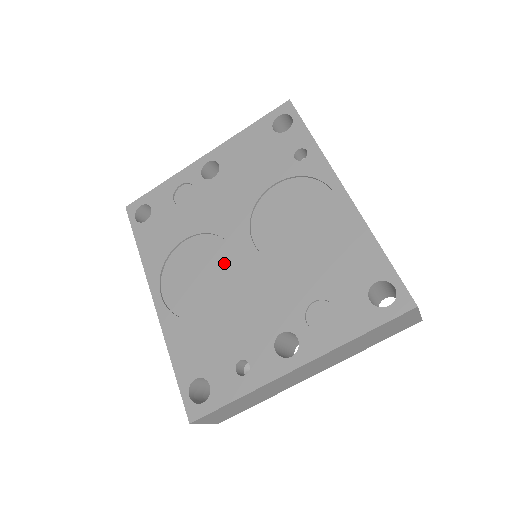
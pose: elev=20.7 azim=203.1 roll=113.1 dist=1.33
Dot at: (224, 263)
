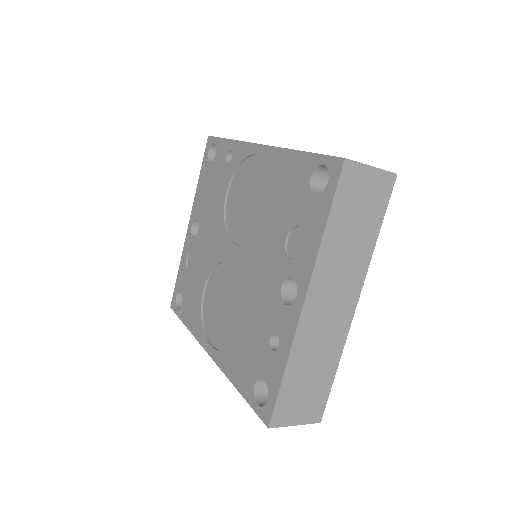
Dot at: (229, 279)
